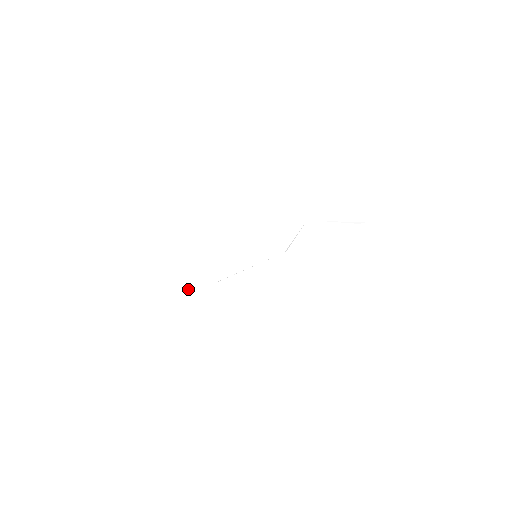
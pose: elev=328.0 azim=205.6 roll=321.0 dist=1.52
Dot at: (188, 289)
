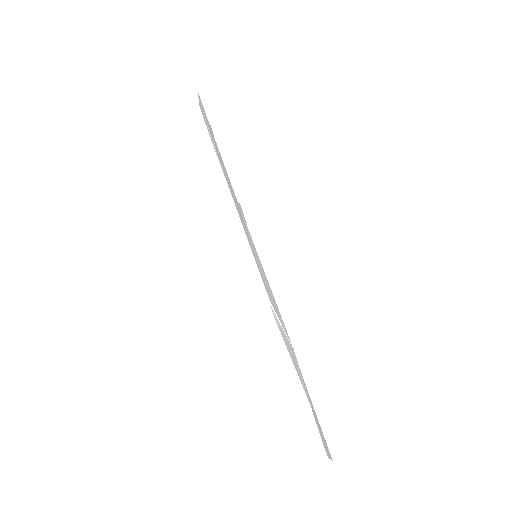
Dot at: (207, 125)
